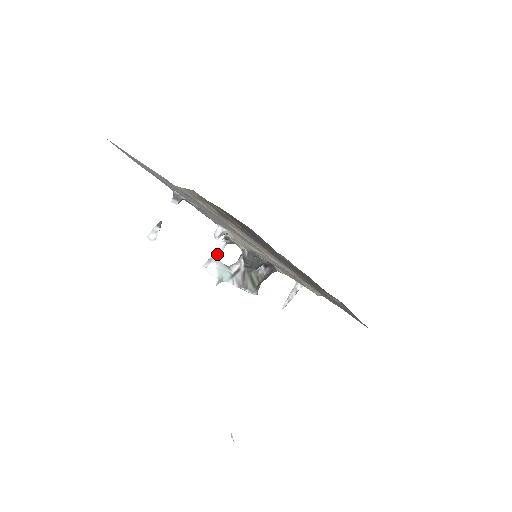
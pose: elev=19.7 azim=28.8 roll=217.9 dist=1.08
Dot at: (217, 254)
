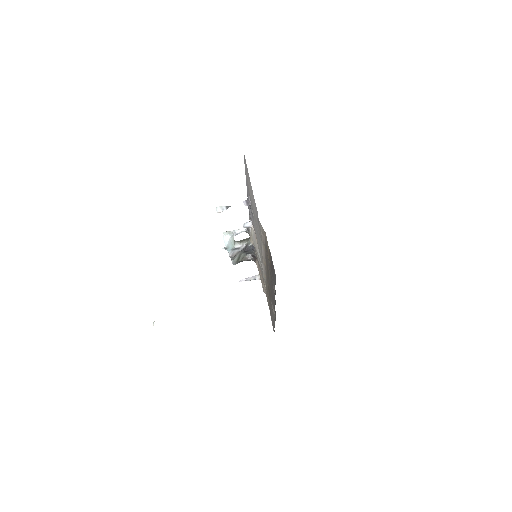
Dot at: (236, 232)
